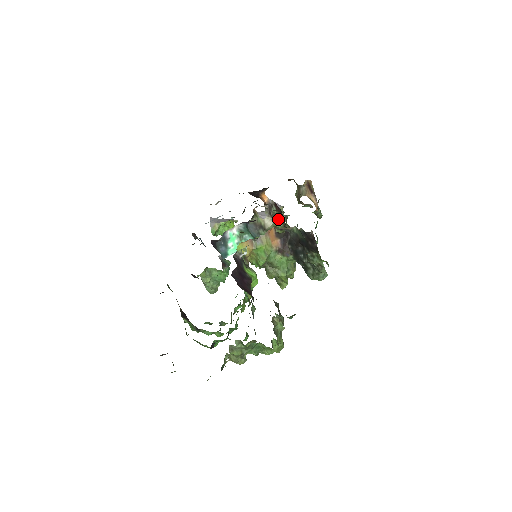
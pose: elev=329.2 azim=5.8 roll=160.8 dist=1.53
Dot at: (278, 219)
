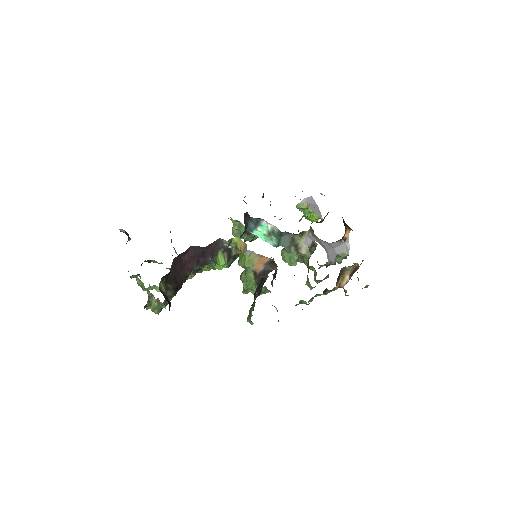
Dot at: occluded
